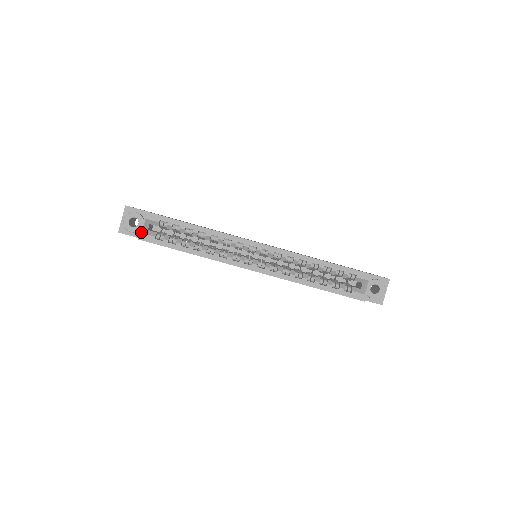
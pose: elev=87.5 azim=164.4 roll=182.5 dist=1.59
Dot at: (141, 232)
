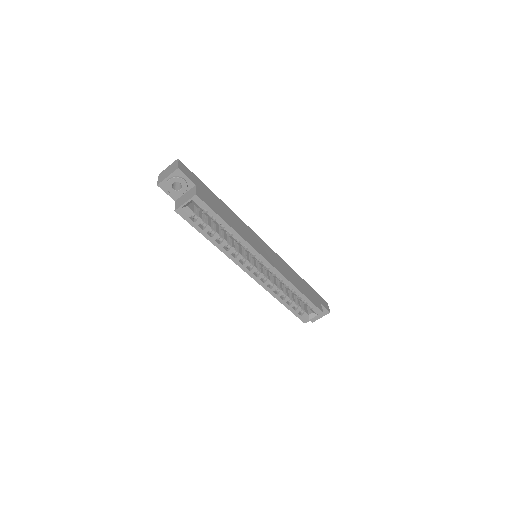
Dot at: (181, 207)
